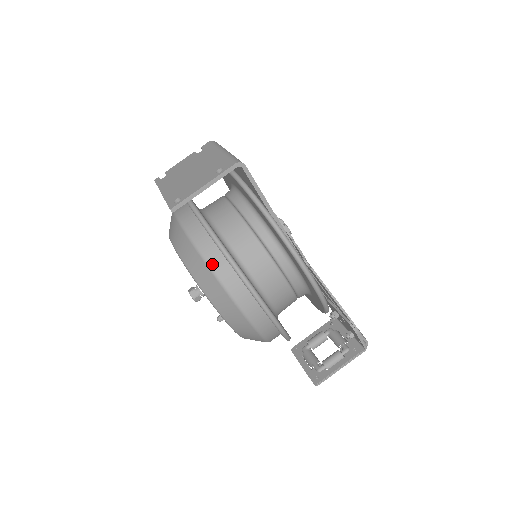
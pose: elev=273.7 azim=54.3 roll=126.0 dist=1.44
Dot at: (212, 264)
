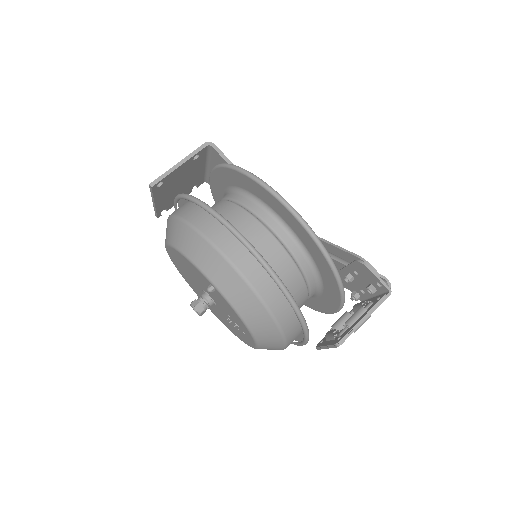
Dot at: (190, 220)
